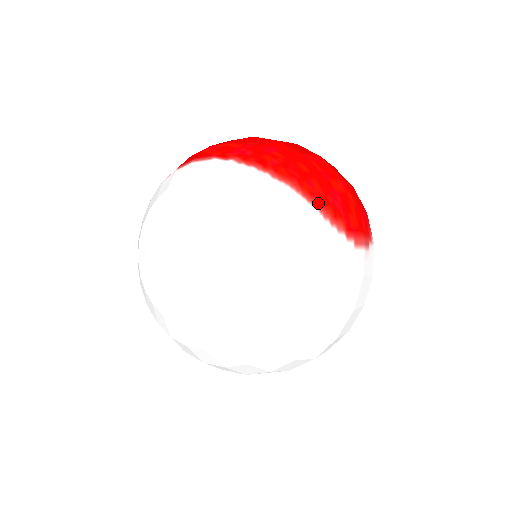
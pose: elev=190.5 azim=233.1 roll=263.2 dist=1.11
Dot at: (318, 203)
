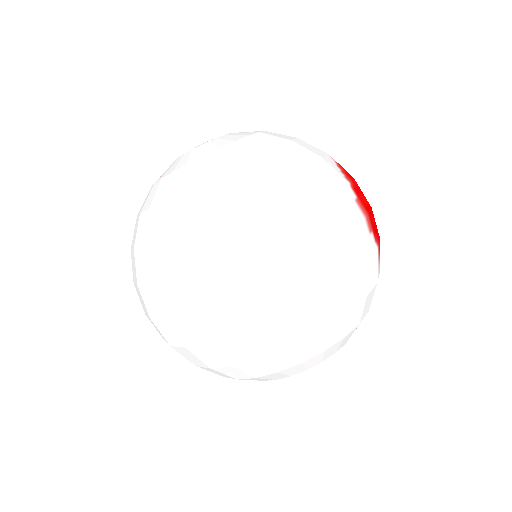
Dot at: (337, 163)
